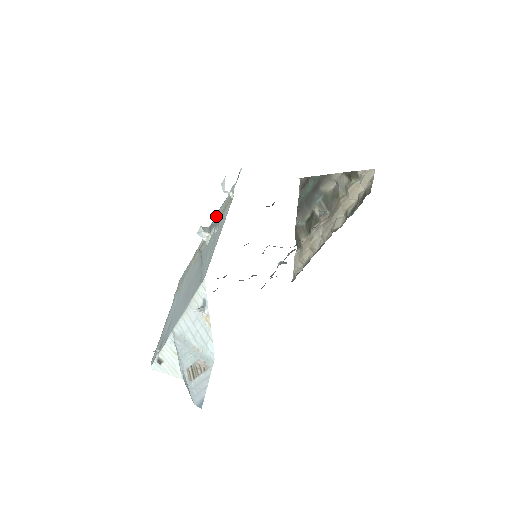
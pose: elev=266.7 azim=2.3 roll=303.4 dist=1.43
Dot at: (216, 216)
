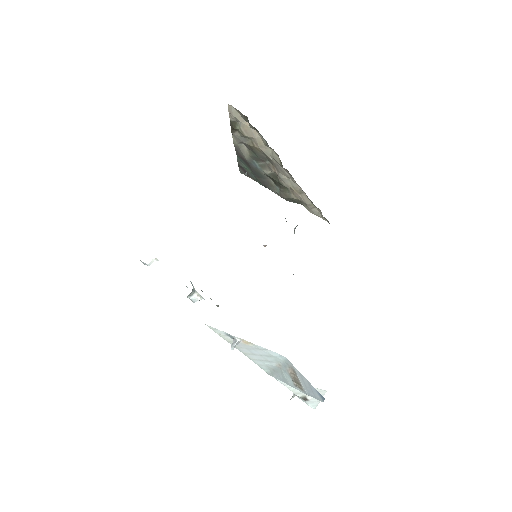
Dot at: occluded
